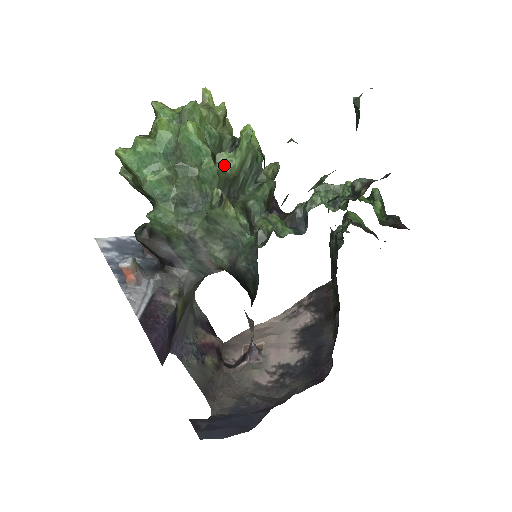
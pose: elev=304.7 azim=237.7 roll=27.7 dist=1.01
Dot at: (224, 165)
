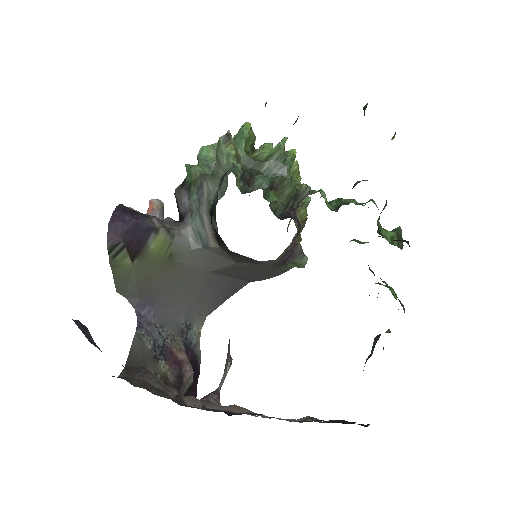
Dot at: (257, 155)
